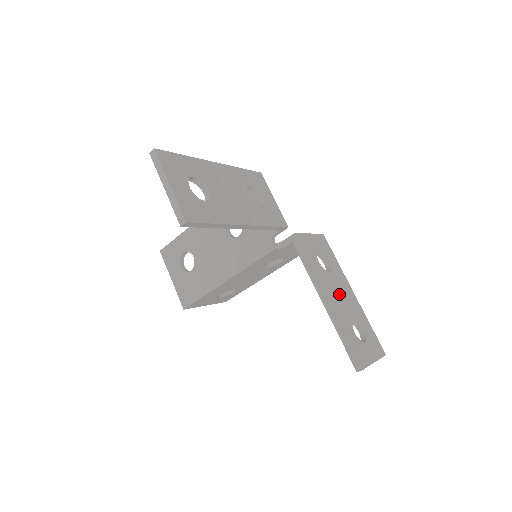
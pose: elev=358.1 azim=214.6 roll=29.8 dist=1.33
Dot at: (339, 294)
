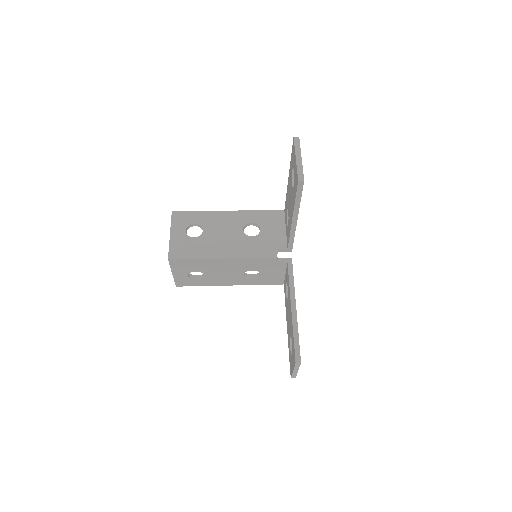
Dot at: occluded
